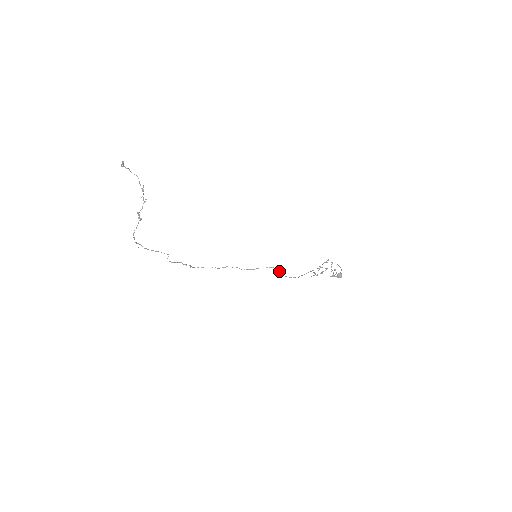
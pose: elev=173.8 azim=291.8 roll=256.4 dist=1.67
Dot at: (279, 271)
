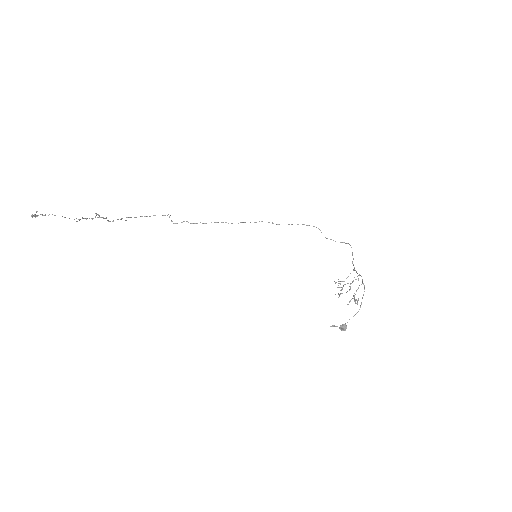
Dot at: occluded
